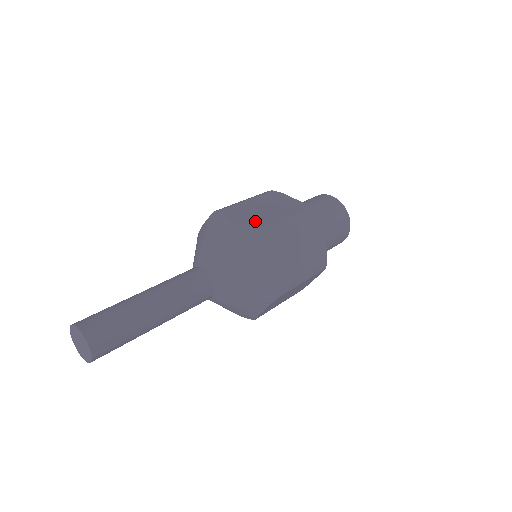
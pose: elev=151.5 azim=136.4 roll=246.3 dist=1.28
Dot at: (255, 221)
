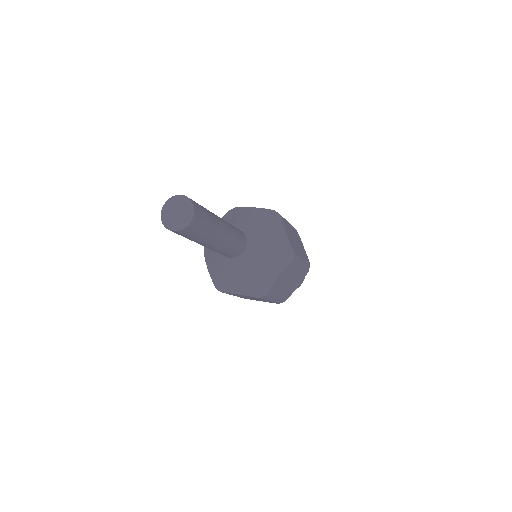
Dot at: occluded
